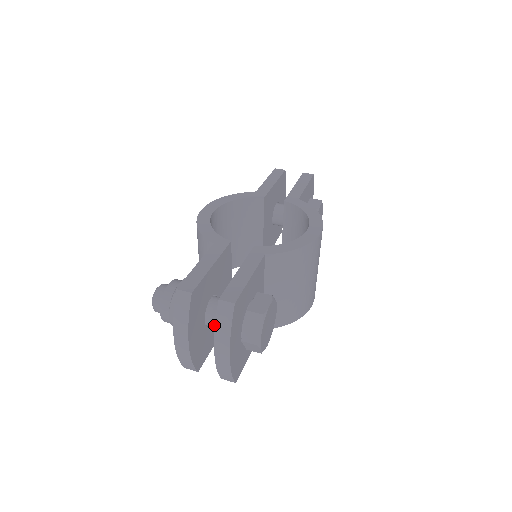
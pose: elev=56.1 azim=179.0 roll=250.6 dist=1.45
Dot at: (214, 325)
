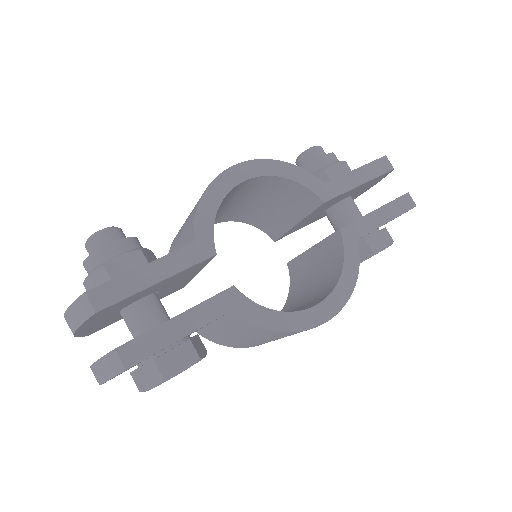
Dot at: (126, 323)
